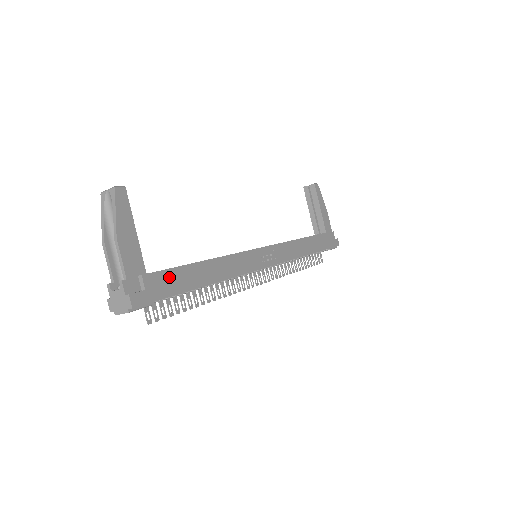
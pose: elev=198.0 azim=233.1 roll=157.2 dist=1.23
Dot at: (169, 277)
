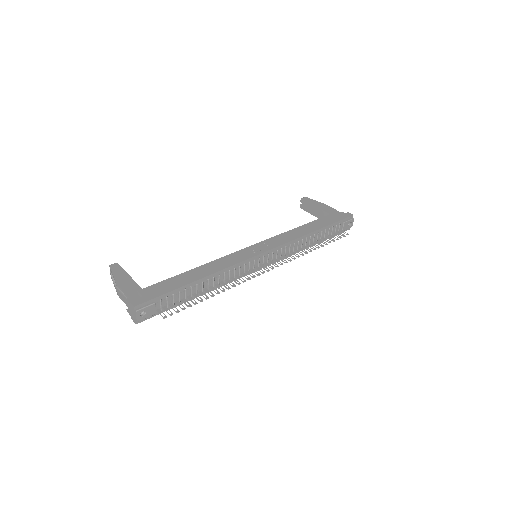
Dot at: (161, 286)
